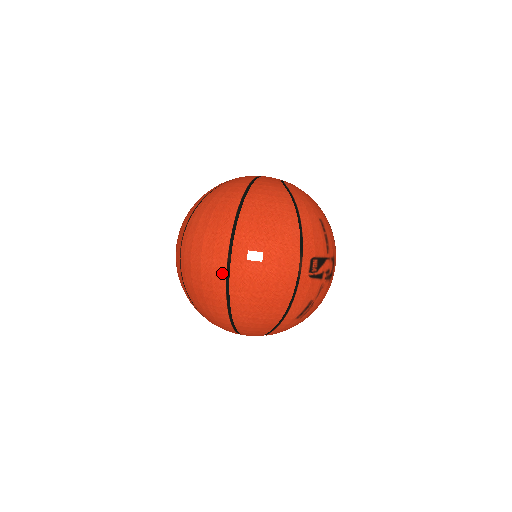
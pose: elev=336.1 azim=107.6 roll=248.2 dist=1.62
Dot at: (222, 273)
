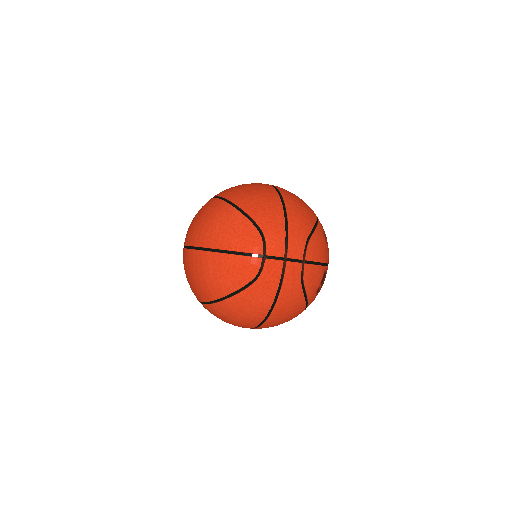
Dot at: occluded
